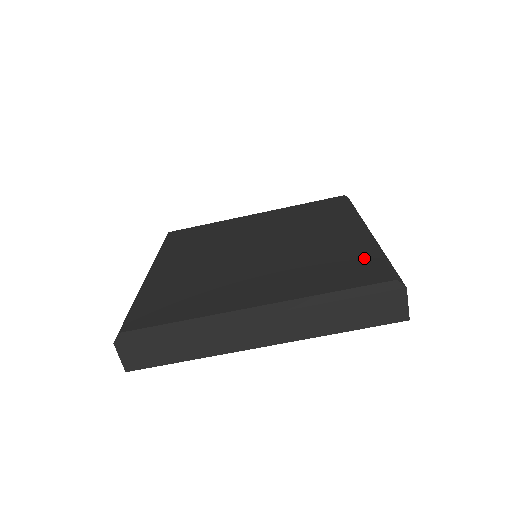
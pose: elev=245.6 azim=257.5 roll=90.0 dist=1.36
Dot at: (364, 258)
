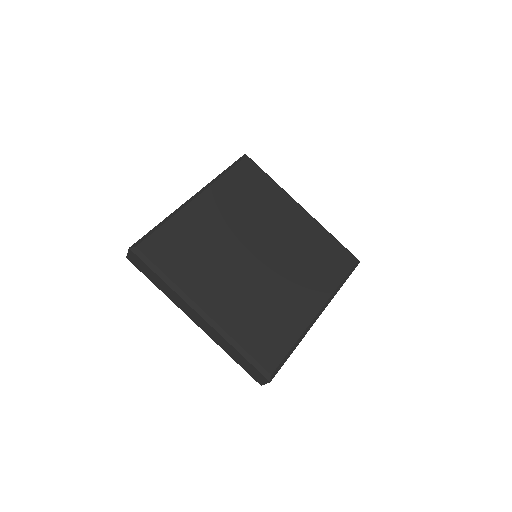
Dot at: (283, 339)
